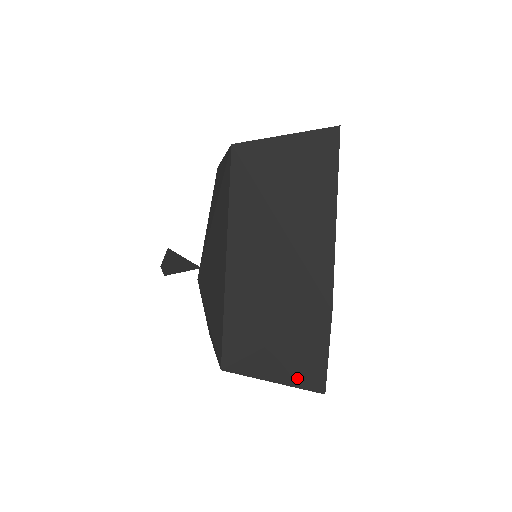
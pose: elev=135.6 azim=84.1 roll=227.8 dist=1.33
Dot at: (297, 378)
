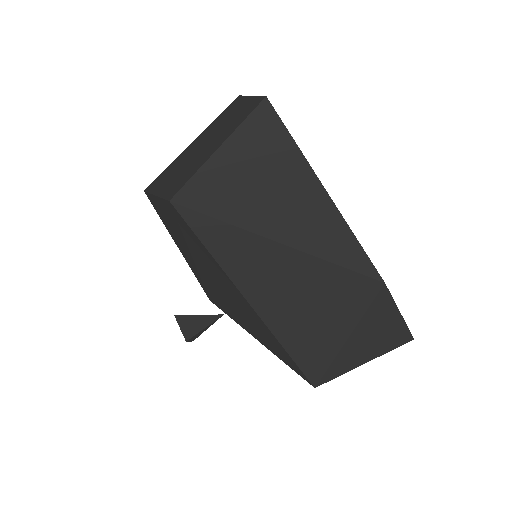
Dot at: (383, 347)
